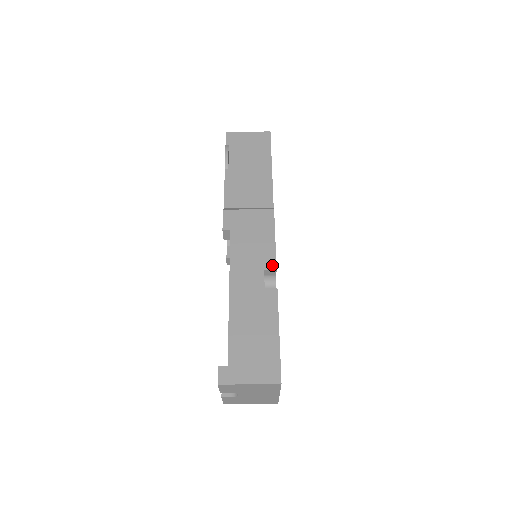
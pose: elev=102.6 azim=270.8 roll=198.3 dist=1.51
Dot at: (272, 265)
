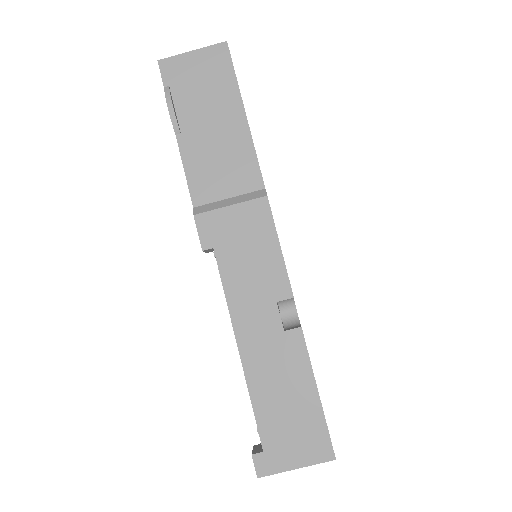
Dot at: (286, 292)
